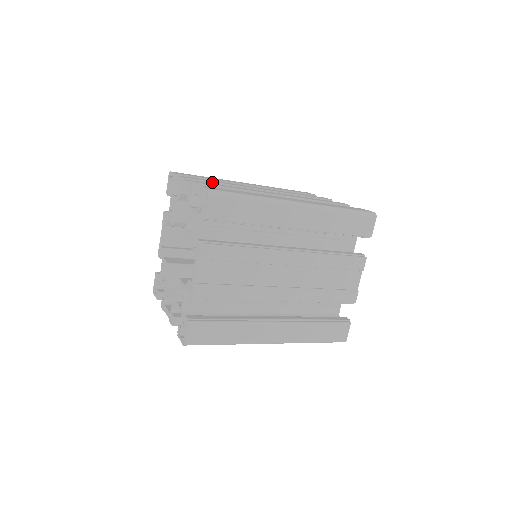
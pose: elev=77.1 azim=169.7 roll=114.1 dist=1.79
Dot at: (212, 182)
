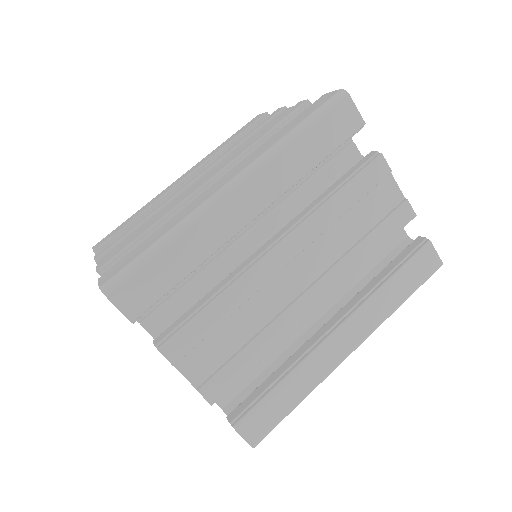
Dot at: (130, 232)
